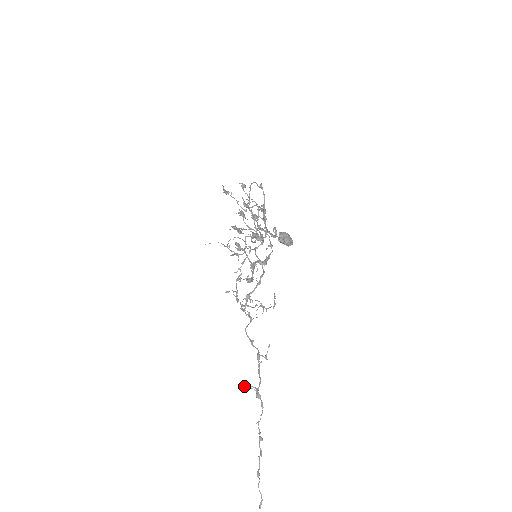
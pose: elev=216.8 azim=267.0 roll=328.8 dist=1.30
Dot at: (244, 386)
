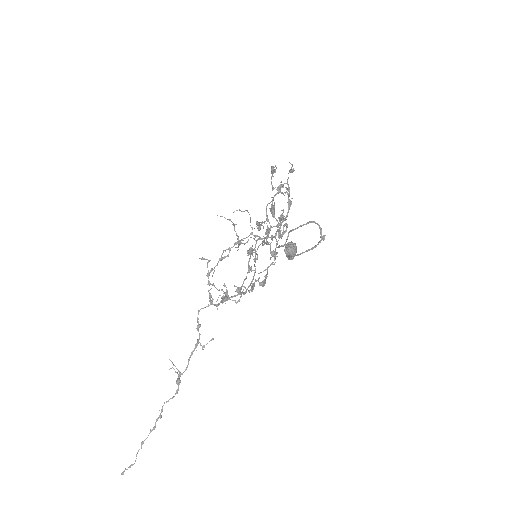
Dot at: (171, 368)
